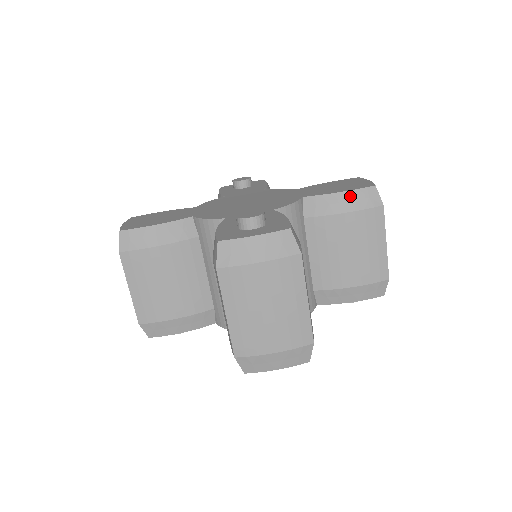
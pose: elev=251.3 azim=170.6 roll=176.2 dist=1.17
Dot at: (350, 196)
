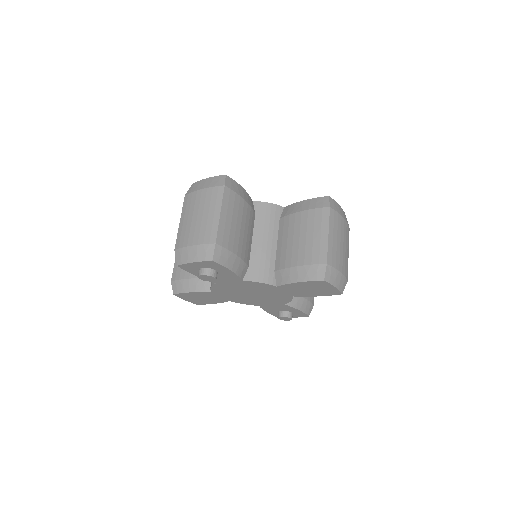
Dot at: occluded
